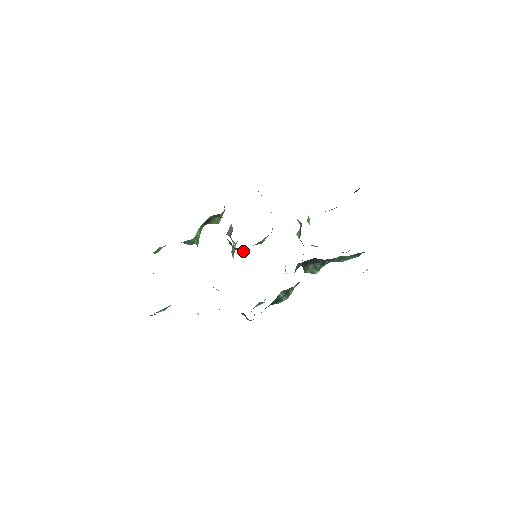
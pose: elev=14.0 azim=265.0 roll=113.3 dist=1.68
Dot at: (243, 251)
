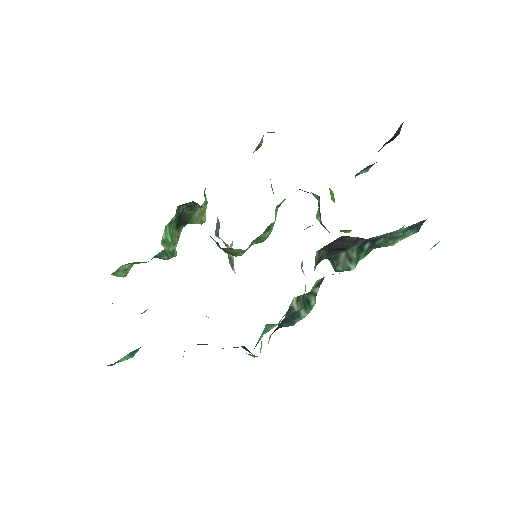
Dot at: (237, 252)
